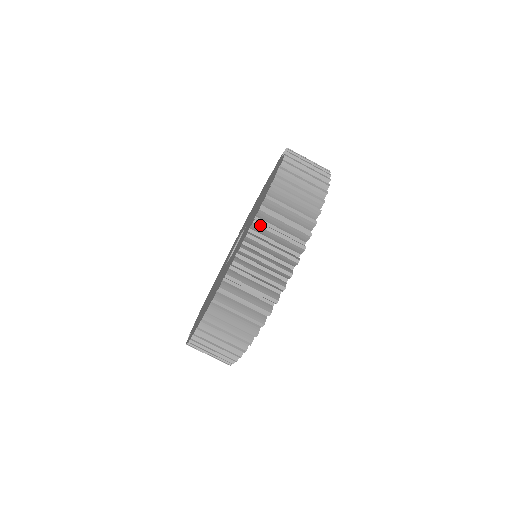
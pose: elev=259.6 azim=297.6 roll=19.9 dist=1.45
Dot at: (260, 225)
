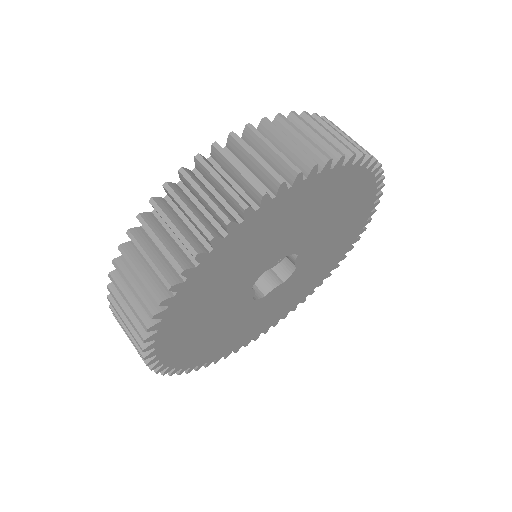
Dot at: (237, 138)
